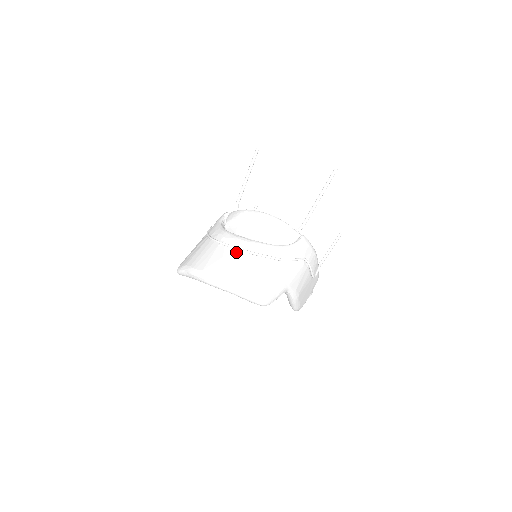
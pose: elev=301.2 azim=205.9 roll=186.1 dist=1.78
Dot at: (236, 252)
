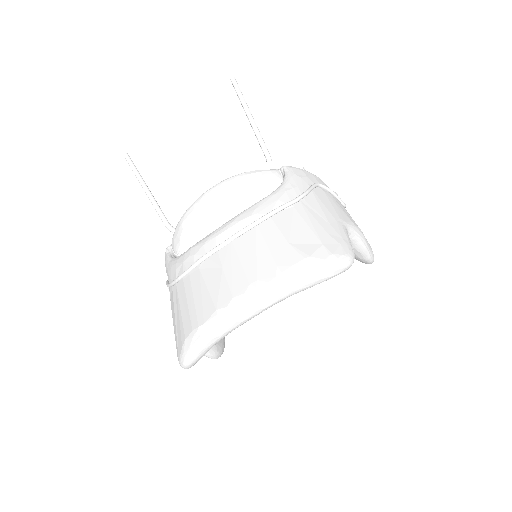
Dot at: (232, 245)
